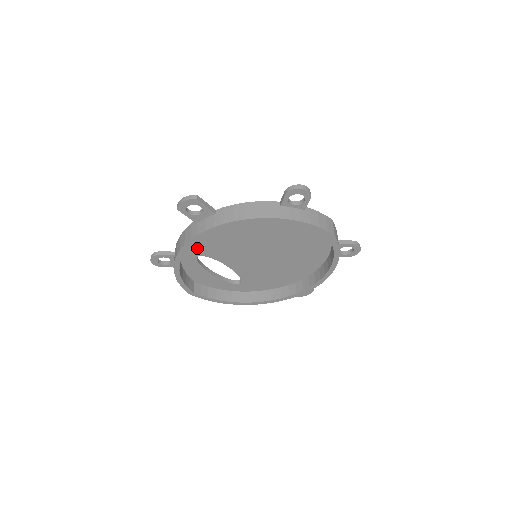
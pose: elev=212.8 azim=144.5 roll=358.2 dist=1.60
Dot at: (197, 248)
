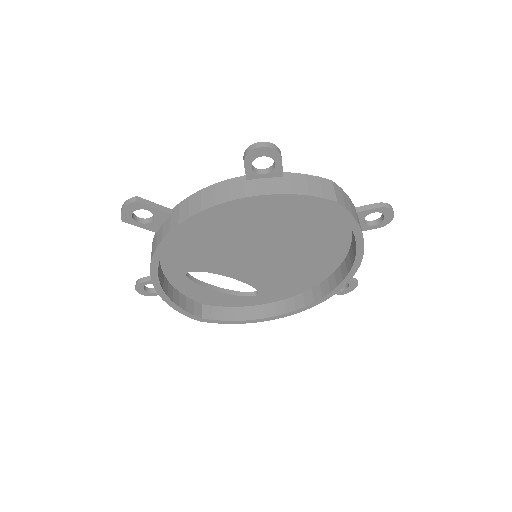
Dot at: (179, 264)
